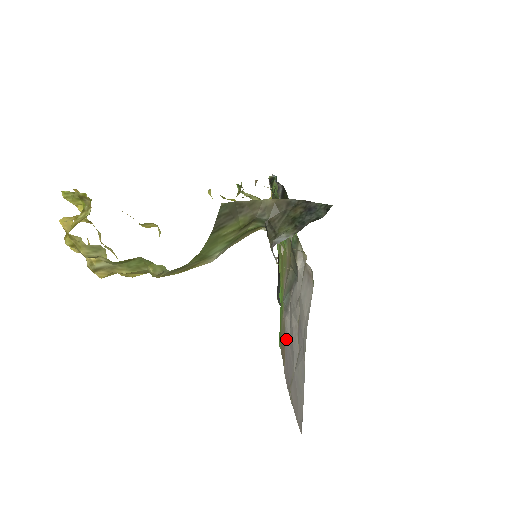
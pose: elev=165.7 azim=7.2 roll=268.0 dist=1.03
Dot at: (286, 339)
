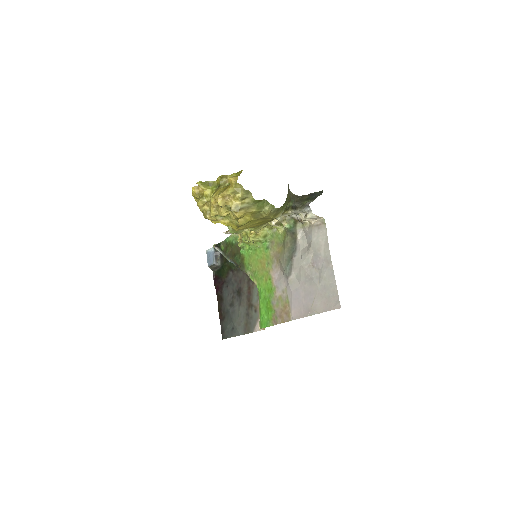
Dot at: (294, 290)
